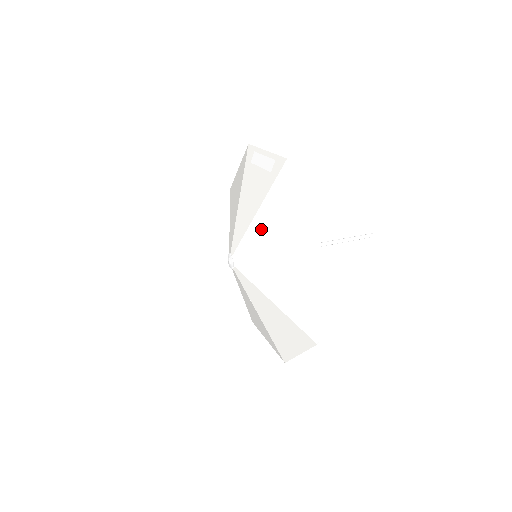
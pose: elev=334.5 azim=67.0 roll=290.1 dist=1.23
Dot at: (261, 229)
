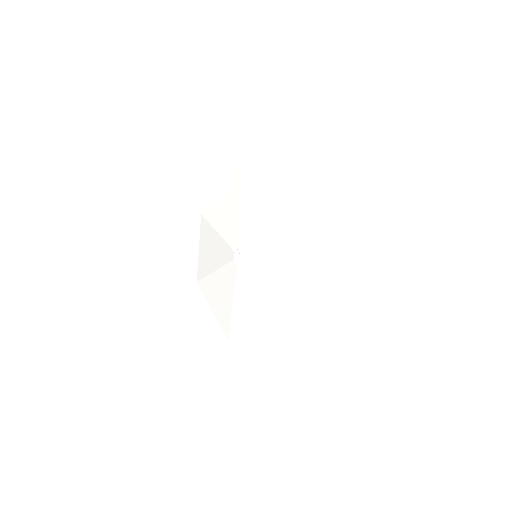
Dot at: (251, 207)
